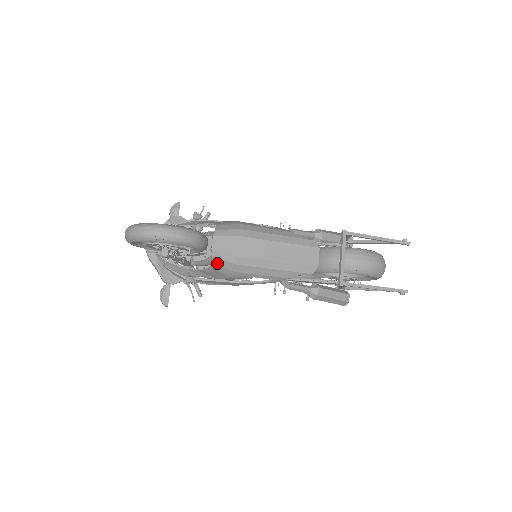
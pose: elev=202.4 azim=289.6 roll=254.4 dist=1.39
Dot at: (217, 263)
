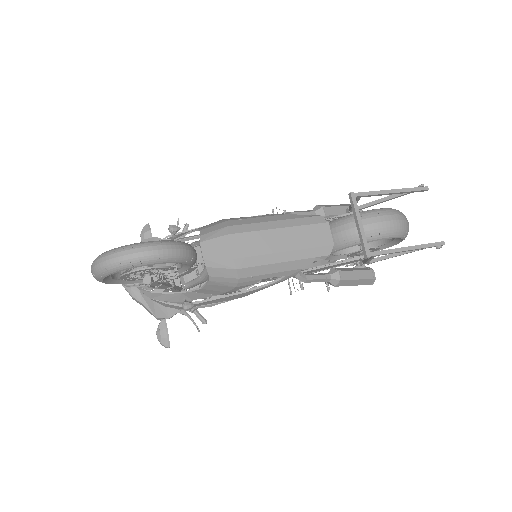
Dot at: (214, 274)
